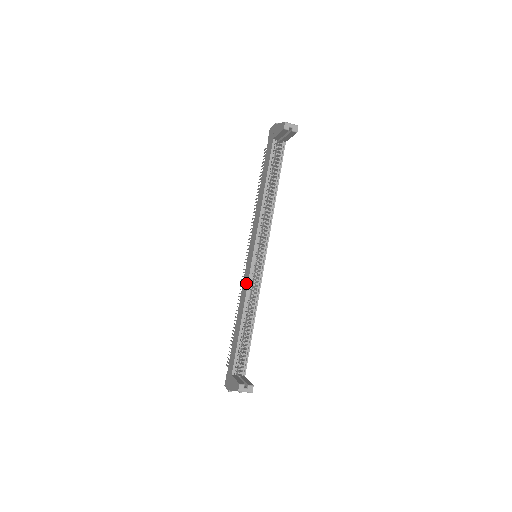
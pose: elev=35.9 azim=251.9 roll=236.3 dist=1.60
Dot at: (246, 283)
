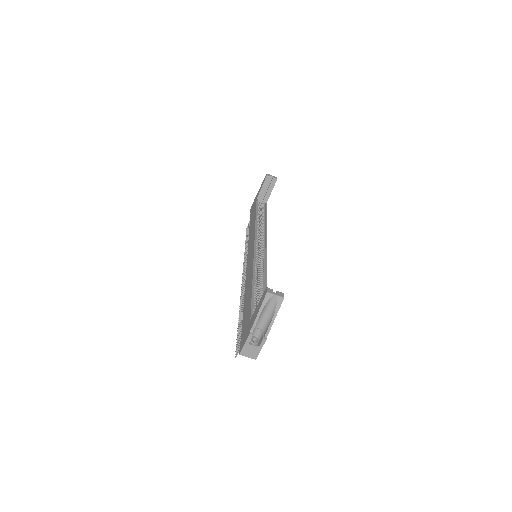
Dot at: (251, 264)
